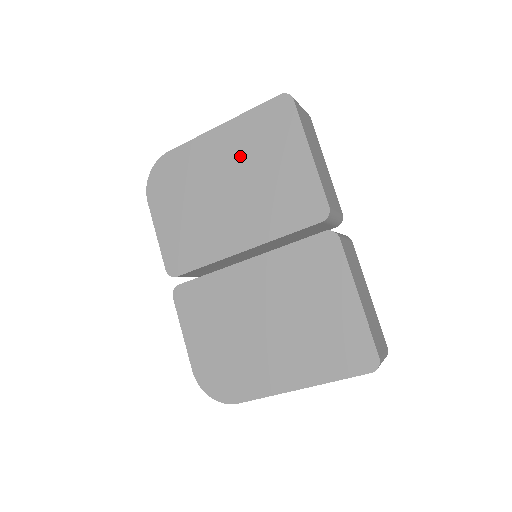
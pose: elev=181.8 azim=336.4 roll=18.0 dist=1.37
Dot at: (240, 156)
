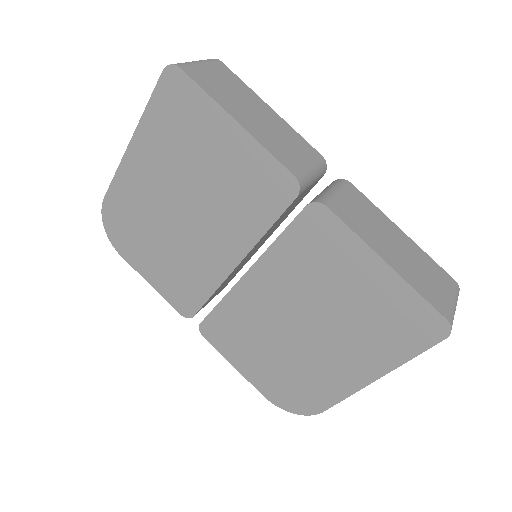
Dot at: (170, 166)
